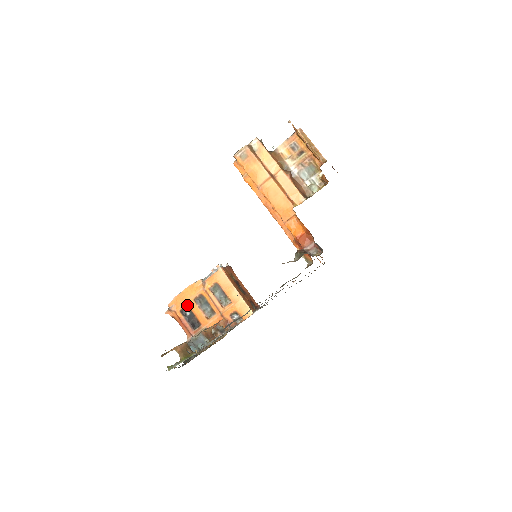
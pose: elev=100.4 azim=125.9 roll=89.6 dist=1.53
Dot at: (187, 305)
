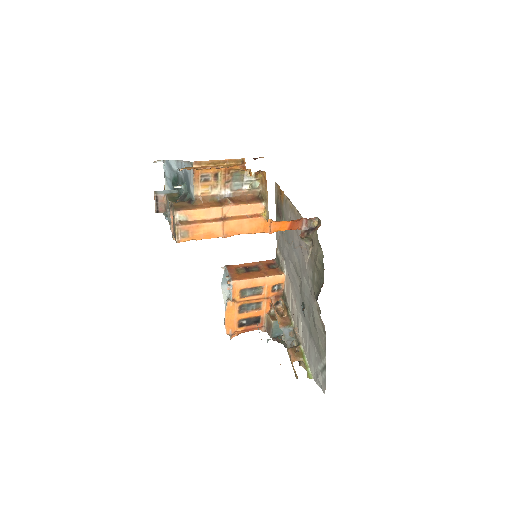
Dot at: (238, 320)
